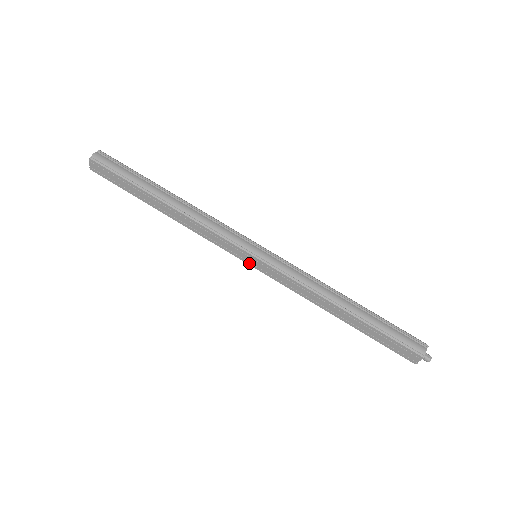
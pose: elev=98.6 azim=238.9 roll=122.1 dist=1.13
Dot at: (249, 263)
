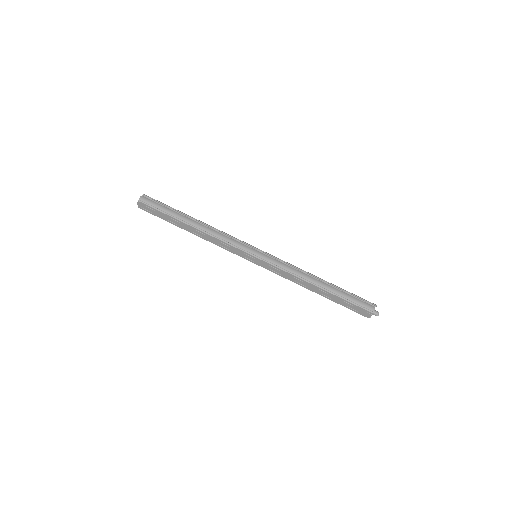
Dot at: (252, 261)
